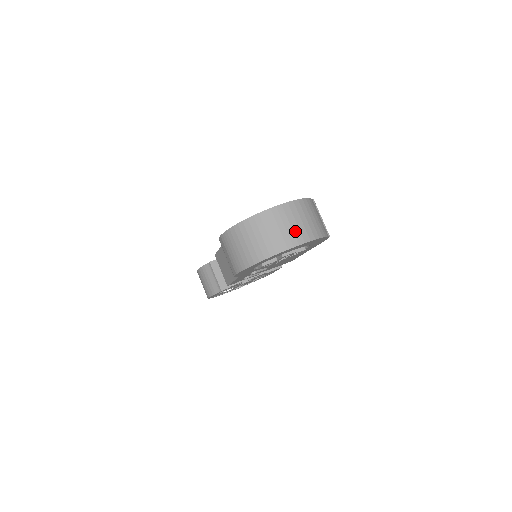
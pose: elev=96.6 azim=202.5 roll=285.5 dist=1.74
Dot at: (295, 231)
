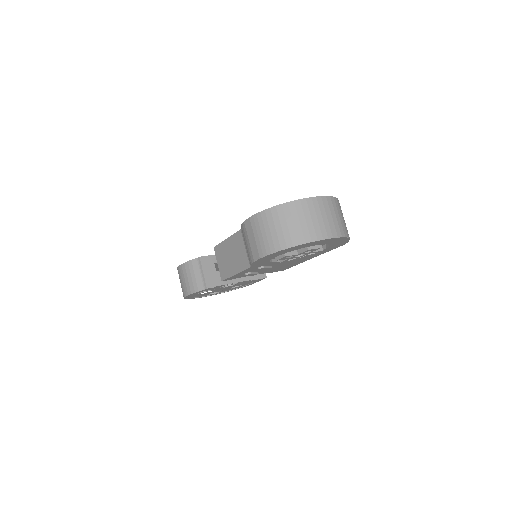
Dot at: (330, 224)
